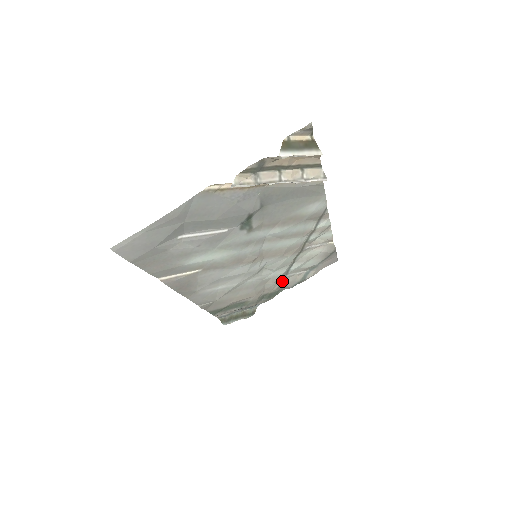
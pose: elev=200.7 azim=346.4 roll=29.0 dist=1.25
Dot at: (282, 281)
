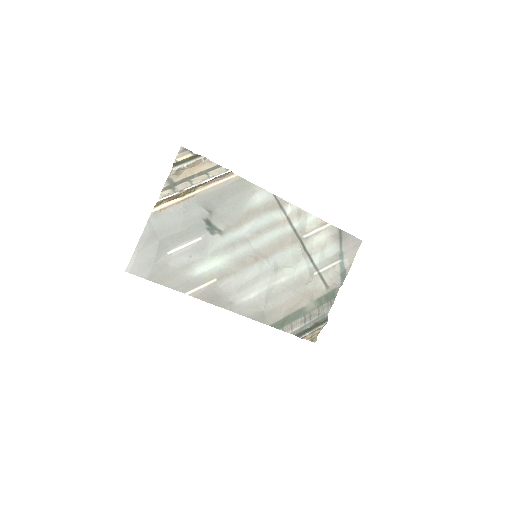
Dot at: (322, 279)
